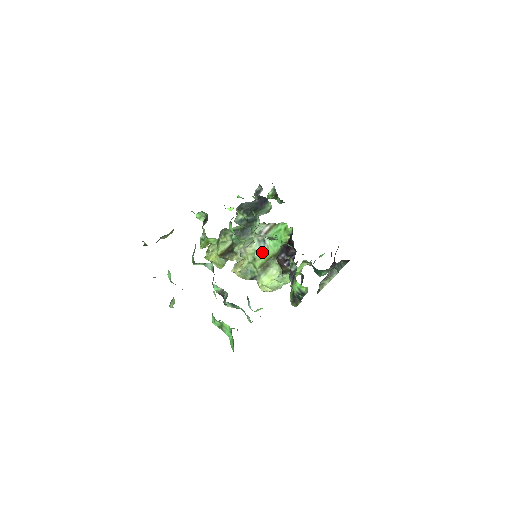
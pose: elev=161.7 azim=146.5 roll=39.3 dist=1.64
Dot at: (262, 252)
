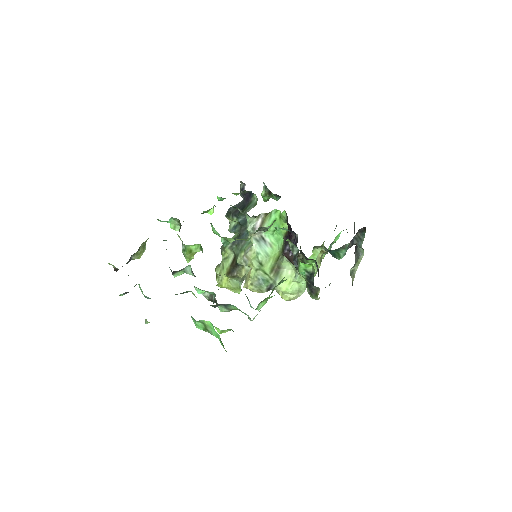
Dot at: (266, 253)
